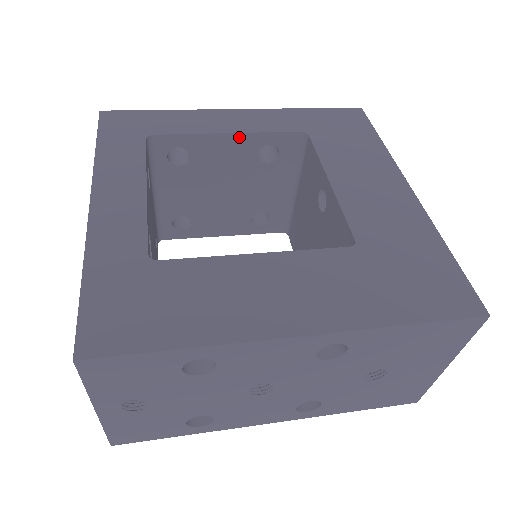
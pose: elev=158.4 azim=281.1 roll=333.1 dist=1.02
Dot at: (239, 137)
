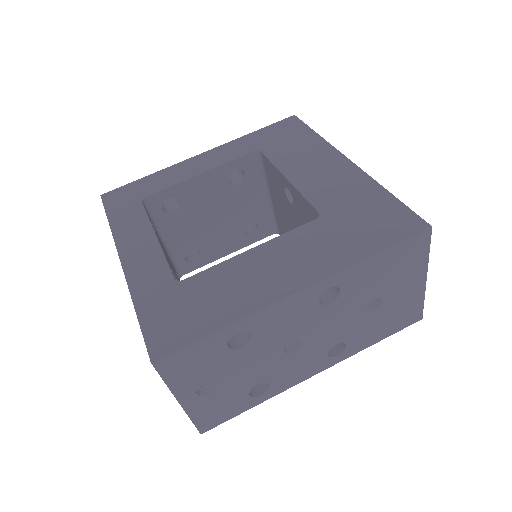
Dot at: (210, 173)
